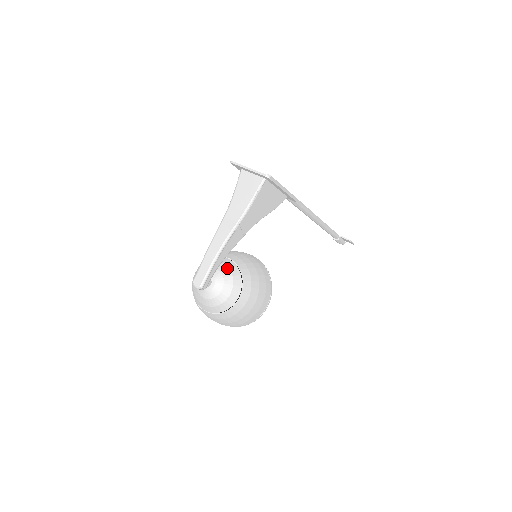
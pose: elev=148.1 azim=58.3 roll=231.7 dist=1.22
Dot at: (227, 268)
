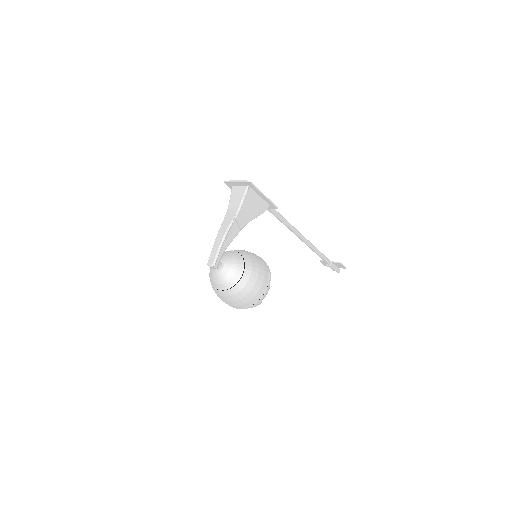
Dot at: (232, 254)
